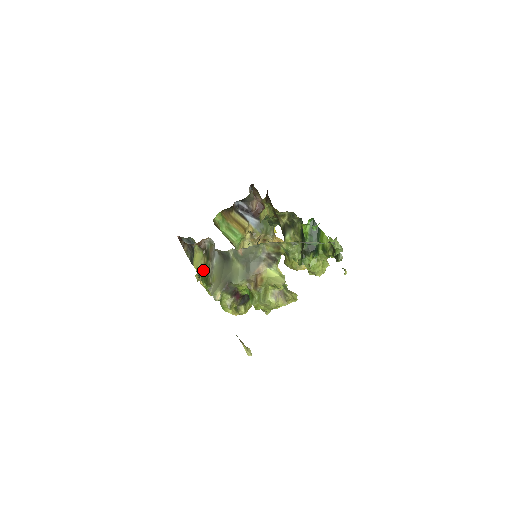
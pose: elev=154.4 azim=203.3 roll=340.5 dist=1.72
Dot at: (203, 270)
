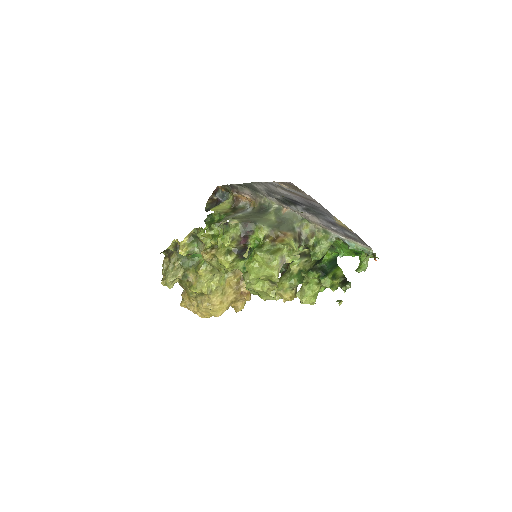
Dot at: (221, 214)
